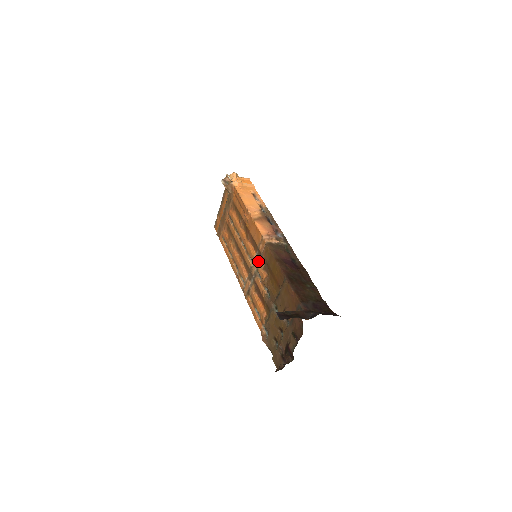
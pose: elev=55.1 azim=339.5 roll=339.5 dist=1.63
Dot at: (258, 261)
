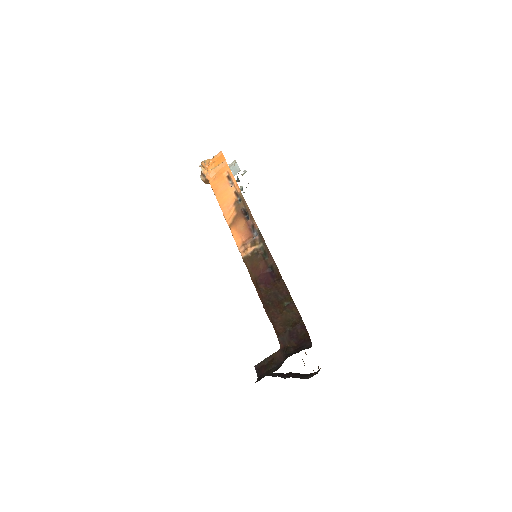
Dot at: occluded
